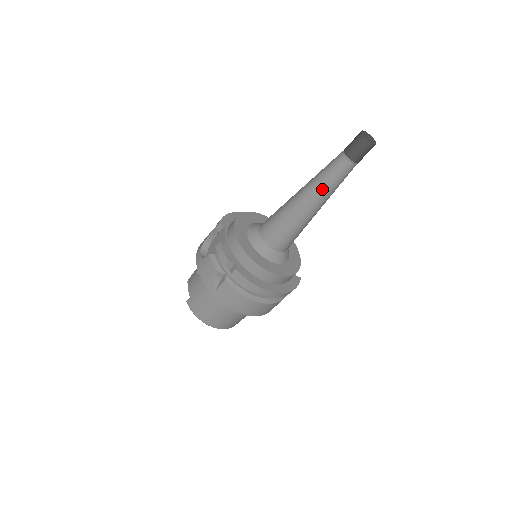
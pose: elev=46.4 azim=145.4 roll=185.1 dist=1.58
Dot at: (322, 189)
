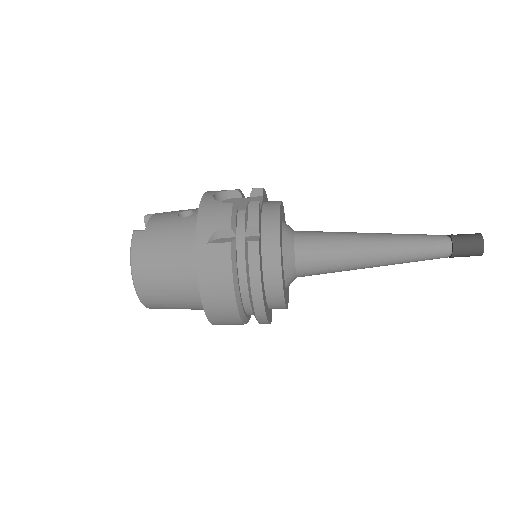
Dot at: (403, 249)
